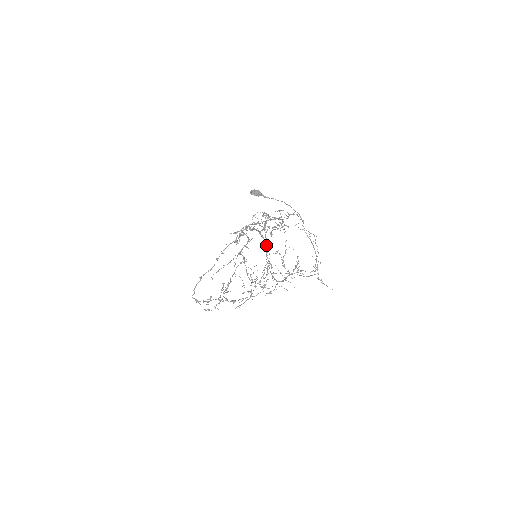
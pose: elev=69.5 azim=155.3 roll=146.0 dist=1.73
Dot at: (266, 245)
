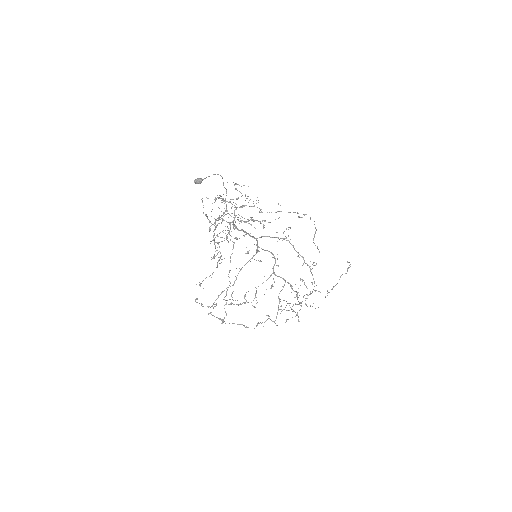
Dot at: occluded
